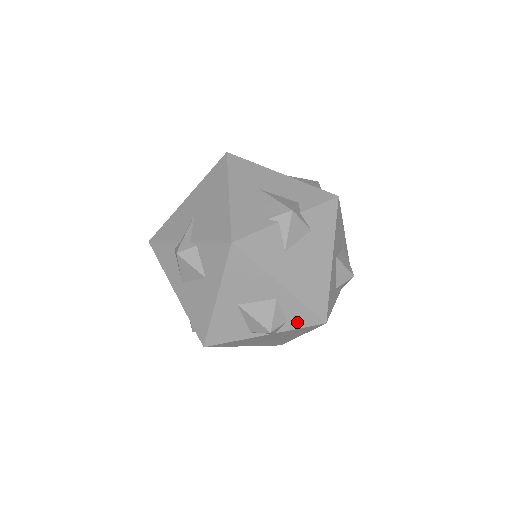
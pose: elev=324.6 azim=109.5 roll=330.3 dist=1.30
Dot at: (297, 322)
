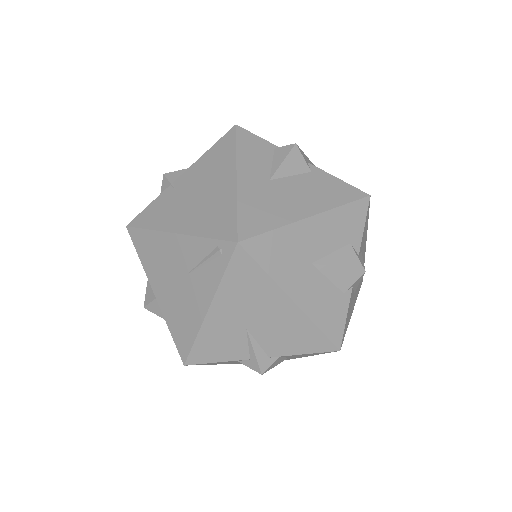
Dot at: occluded
